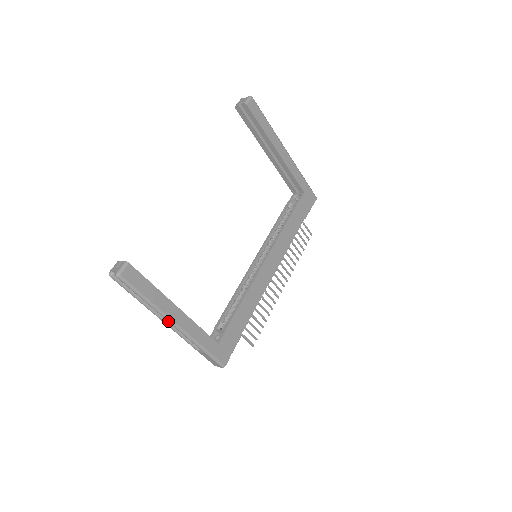
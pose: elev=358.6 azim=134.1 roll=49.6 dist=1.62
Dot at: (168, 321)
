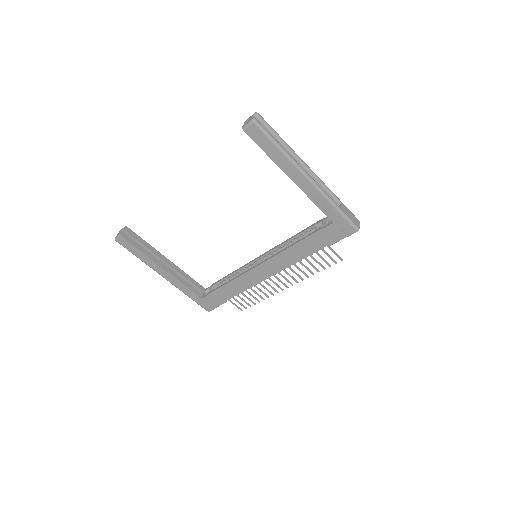
Dot at: (158, 272)
